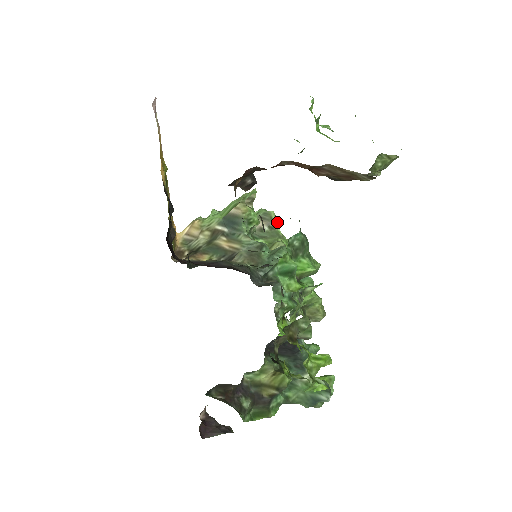
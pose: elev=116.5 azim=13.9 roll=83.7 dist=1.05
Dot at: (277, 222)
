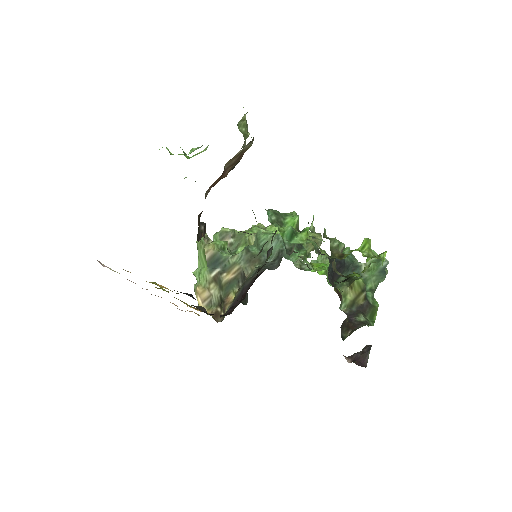
Dot at: (232, 230)
